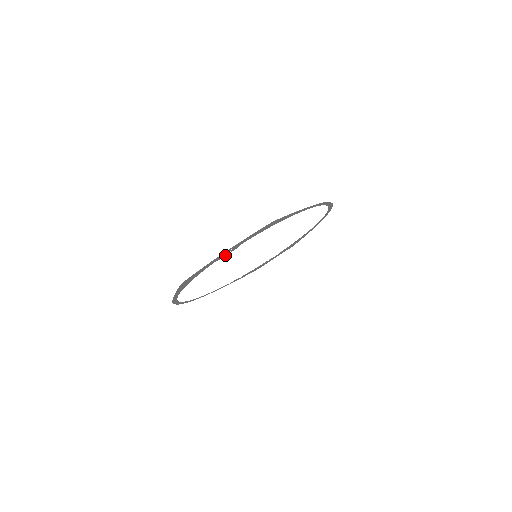
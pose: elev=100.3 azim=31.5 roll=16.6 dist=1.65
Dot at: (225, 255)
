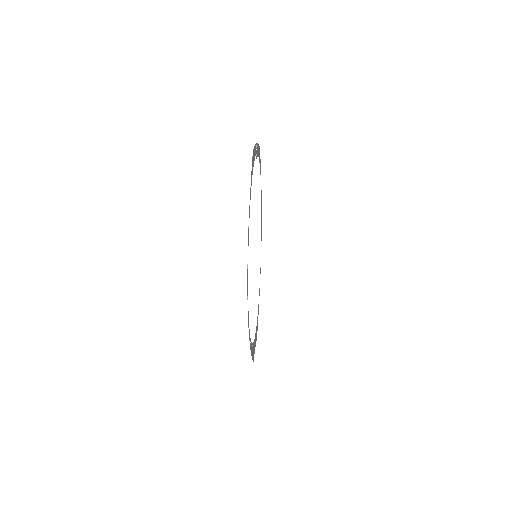
Dot at: (256, 157)
